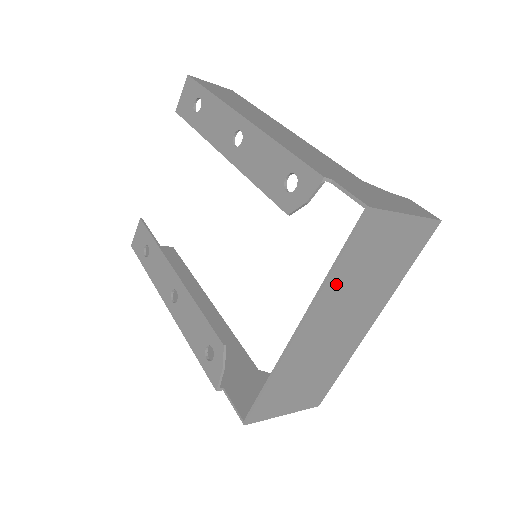
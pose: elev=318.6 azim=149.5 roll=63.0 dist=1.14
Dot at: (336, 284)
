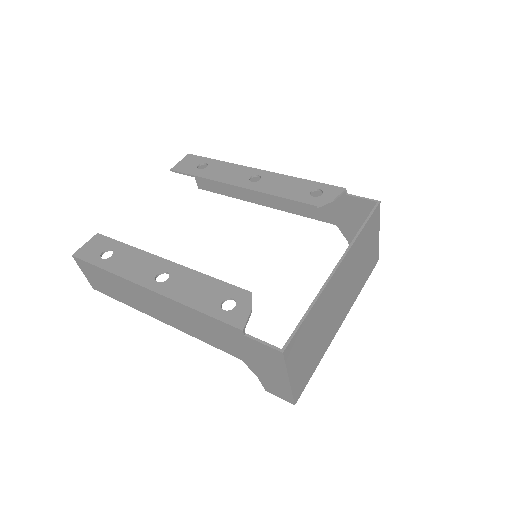
Dot at: (357, 246)
